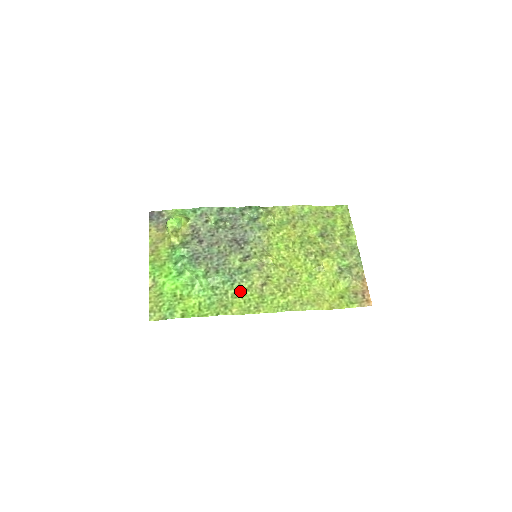
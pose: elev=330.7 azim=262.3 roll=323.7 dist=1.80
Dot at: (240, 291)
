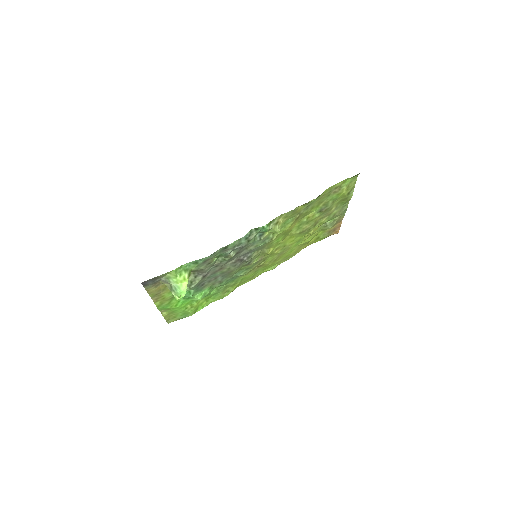
Dot at: (240, 280)
